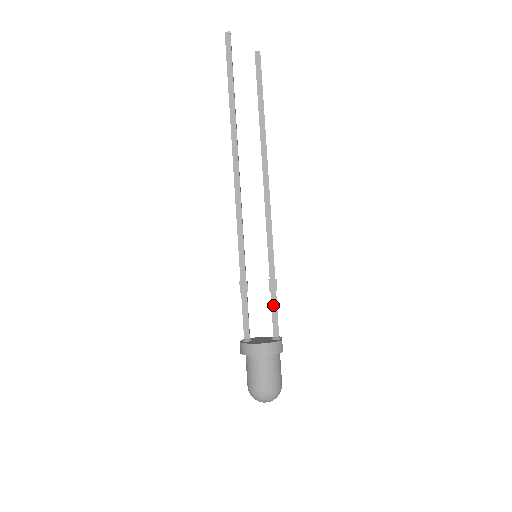
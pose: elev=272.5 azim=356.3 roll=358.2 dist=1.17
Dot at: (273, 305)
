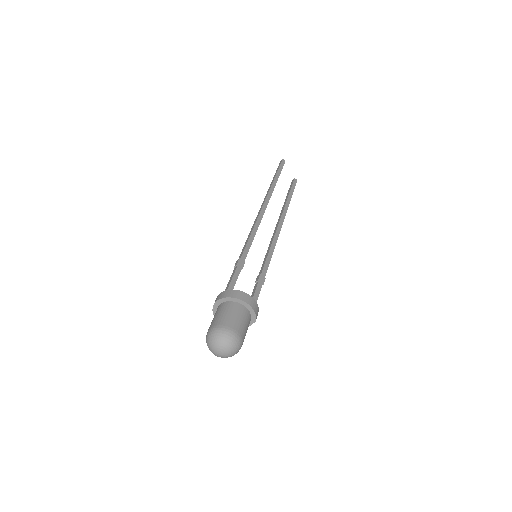
Dot at: (257, 290)
